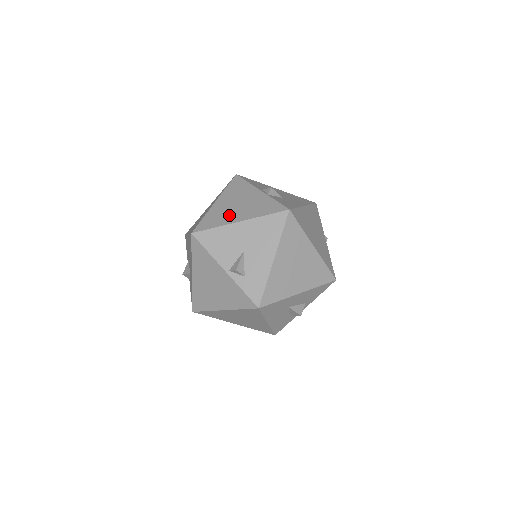
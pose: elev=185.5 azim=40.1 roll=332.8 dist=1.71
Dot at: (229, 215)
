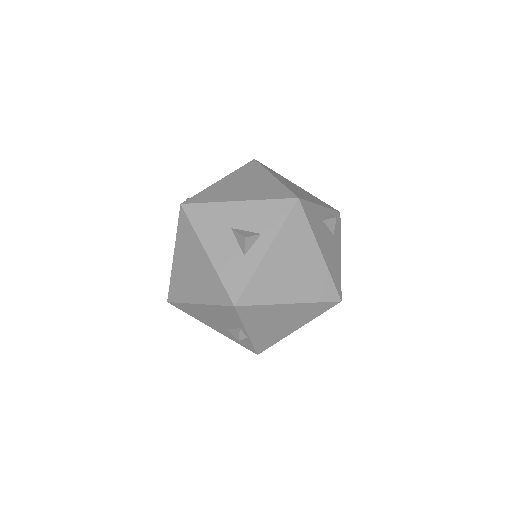
Dot at: occluded
